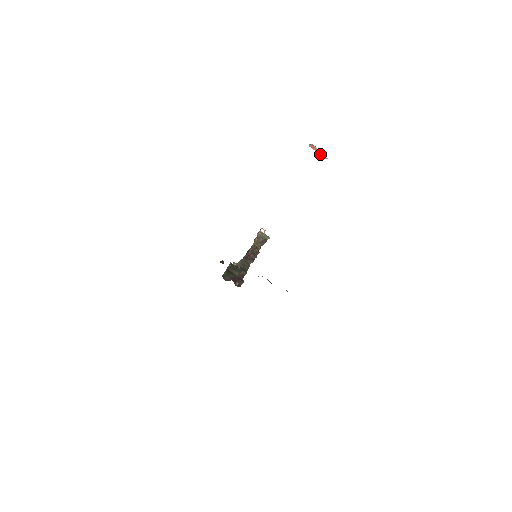
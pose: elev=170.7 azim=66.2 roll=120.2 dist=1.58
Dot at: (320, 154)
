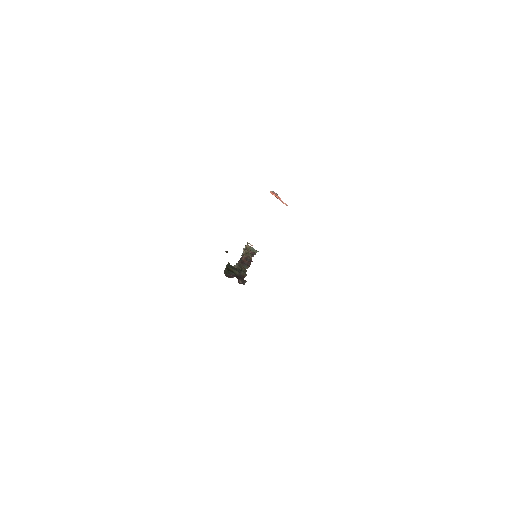
Dot at: (281, 200)
